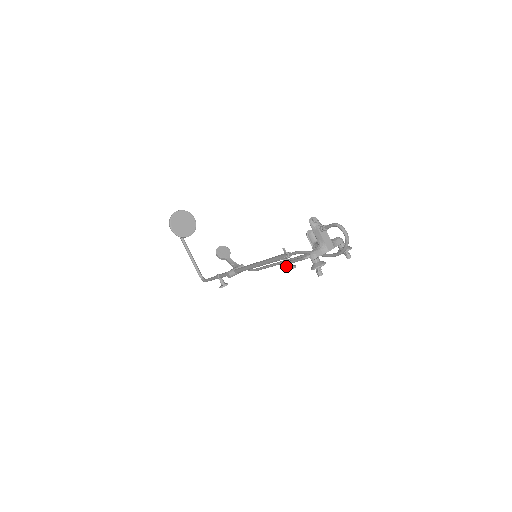
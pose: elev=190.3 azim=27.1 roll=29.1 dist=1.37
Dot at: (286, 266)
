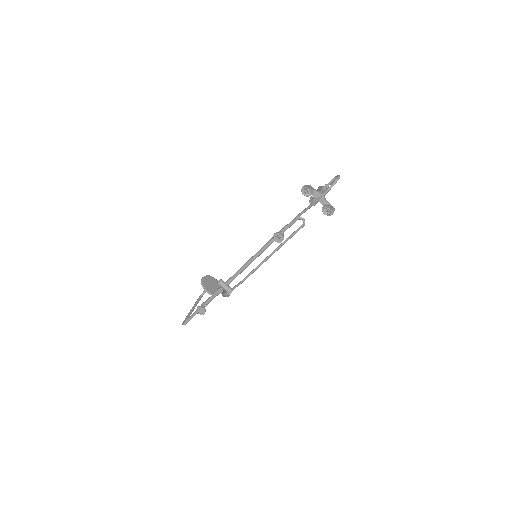
Dot at: (277, 235)
